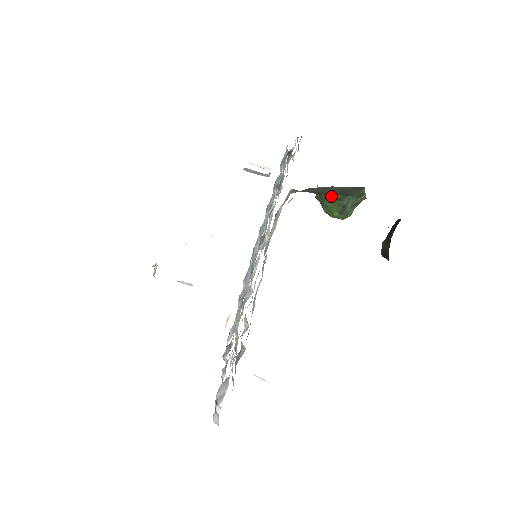
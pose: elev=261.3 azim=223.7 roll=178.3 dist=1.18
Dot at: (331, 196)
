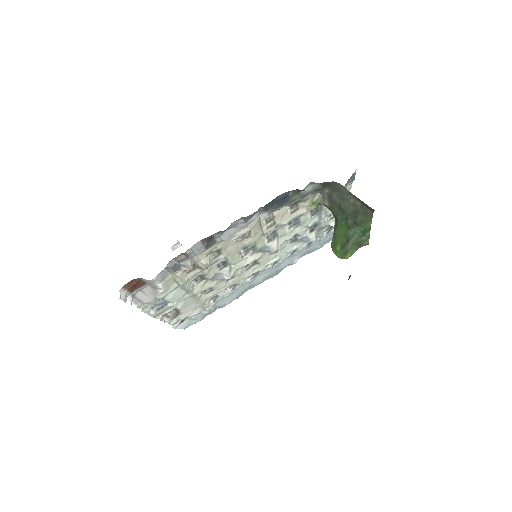
Dot at: (344, 219)
